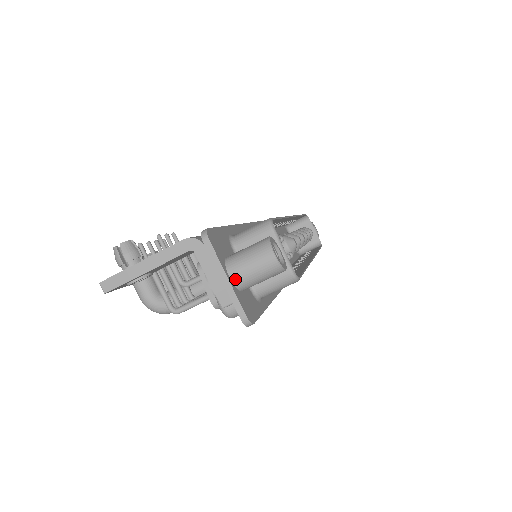
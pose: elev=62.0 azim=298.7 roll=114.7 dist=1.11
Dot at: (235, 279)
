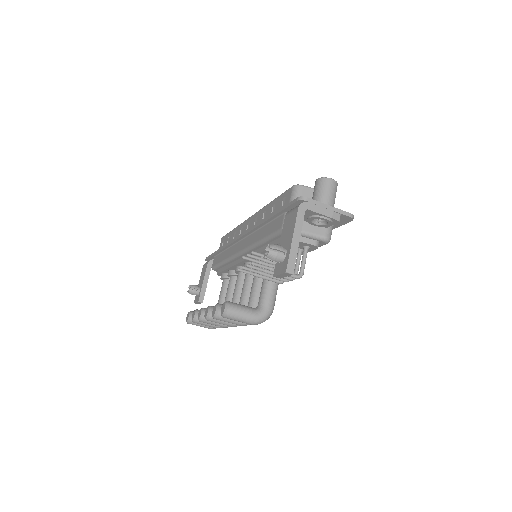
Dot at: (330, 205)
